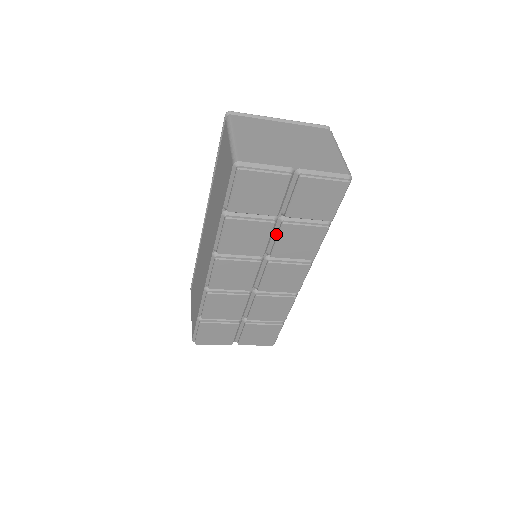
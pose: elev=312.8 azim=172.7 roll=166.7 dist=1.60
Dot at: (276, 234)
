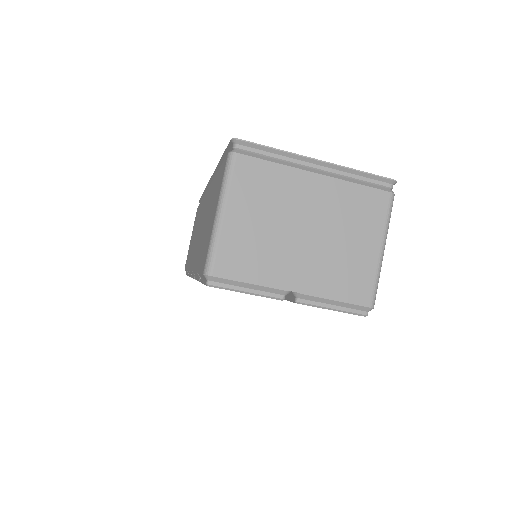
Dot at: occluded
